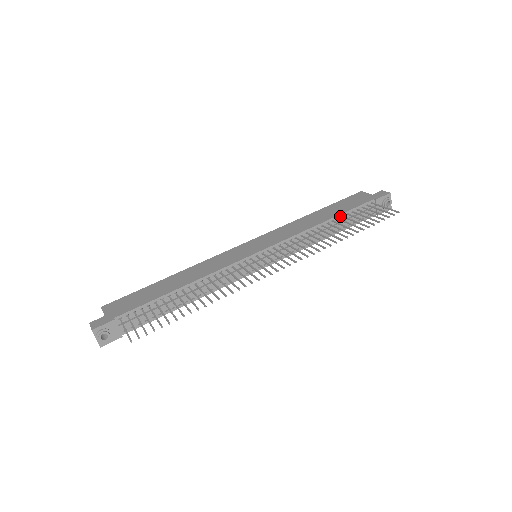
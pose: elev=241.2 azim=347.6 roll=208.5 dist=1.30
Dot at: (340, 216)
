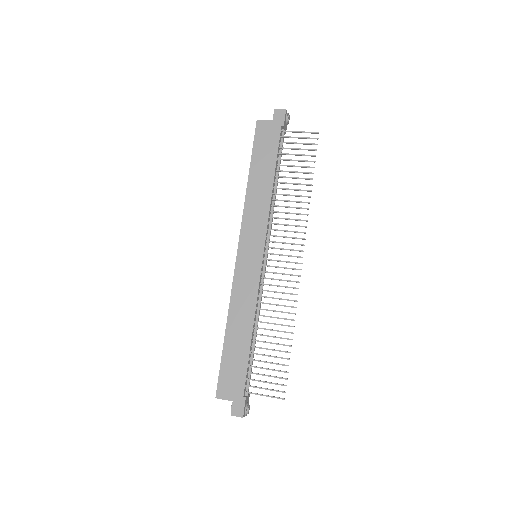
Dot at: (276, 167)
